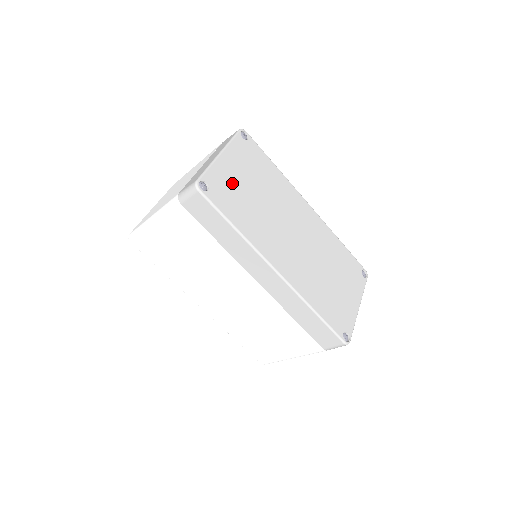
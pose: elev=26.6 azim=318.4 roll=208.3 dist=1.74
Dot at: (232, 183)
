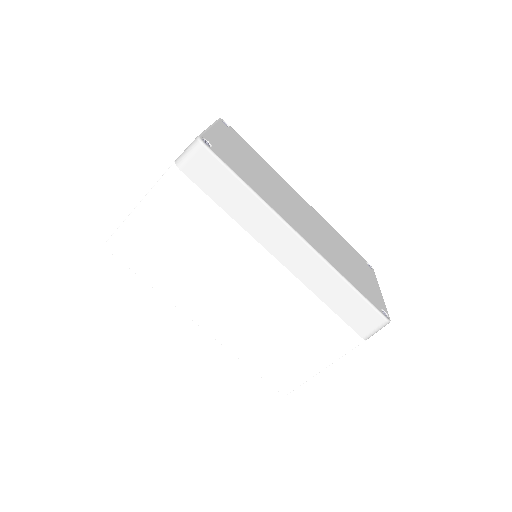
Dot at: (230, 152)
